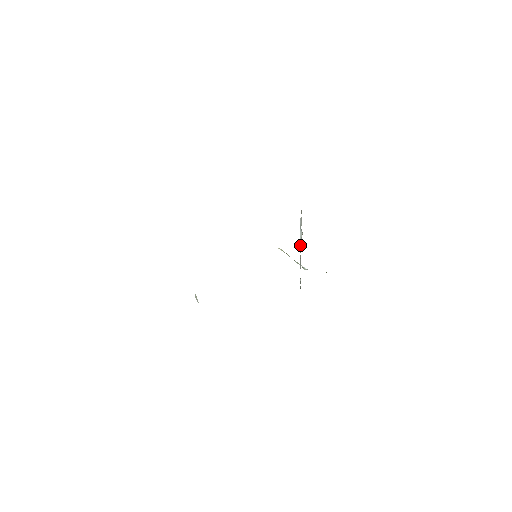
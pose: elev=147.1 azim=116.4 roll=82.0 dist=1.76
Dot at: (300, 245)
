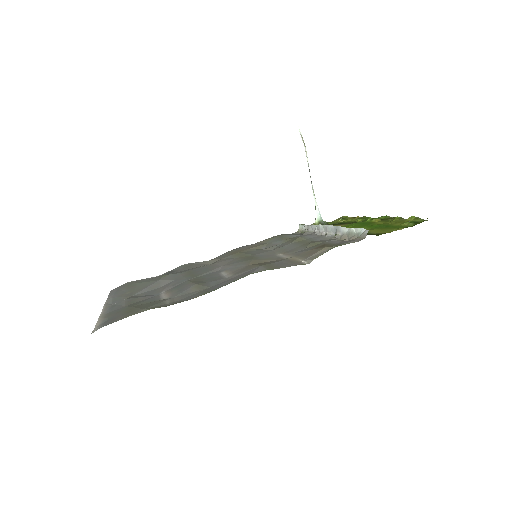
Dot at: (324, 227)
